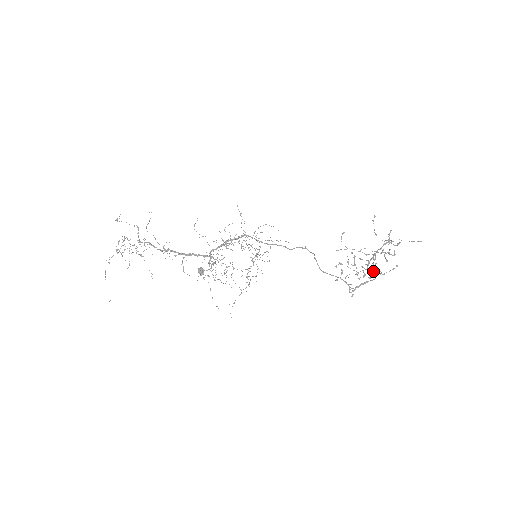
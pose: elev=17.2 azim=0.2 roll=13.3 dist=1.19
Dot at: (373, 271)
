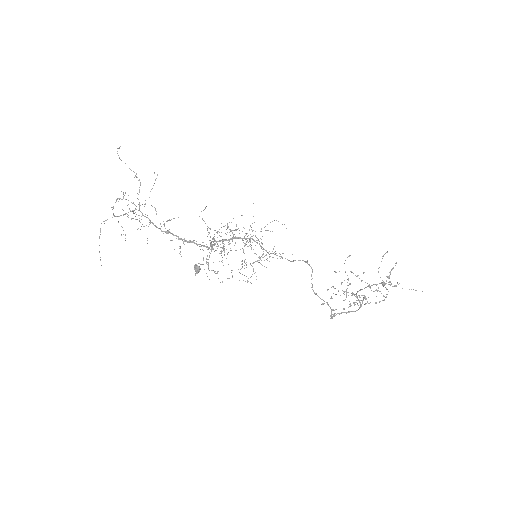
Dot at: occluded
